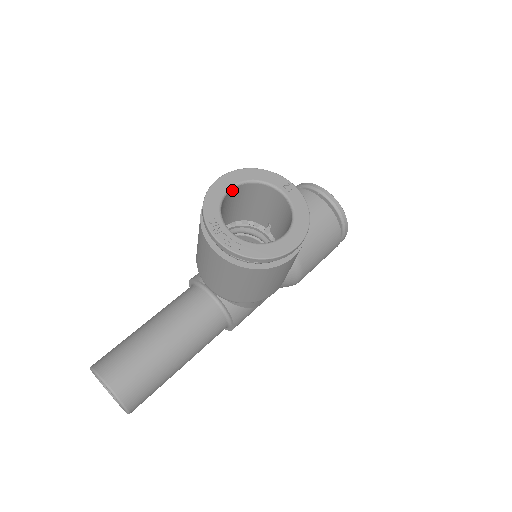
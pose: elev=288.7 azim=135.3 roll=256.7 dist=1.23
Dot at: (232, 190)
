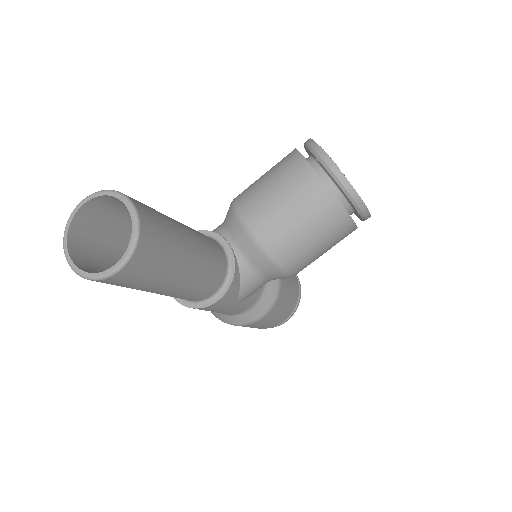
Dot at: occluded
